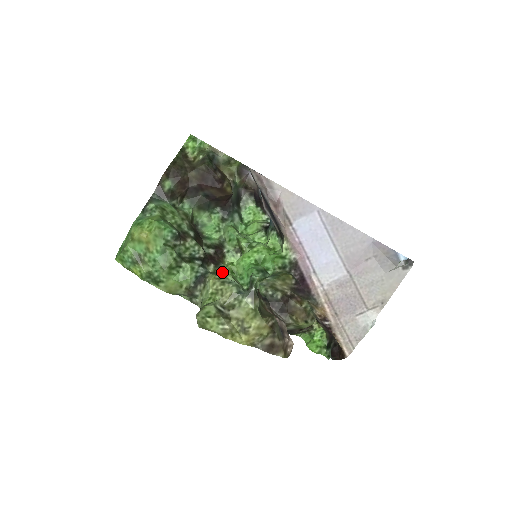
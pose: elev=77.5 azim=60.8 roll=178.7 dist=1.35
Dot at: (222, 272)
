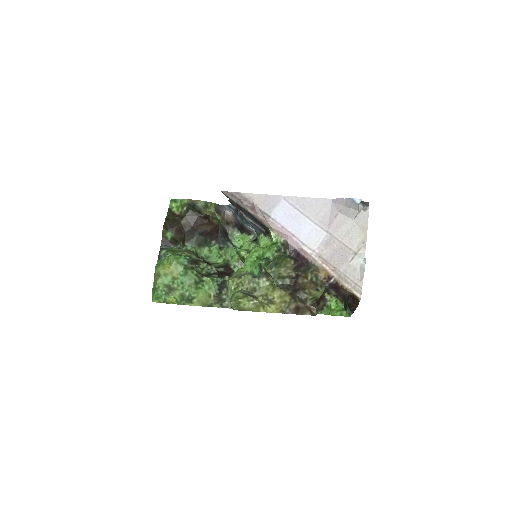
Dot at: occluded
